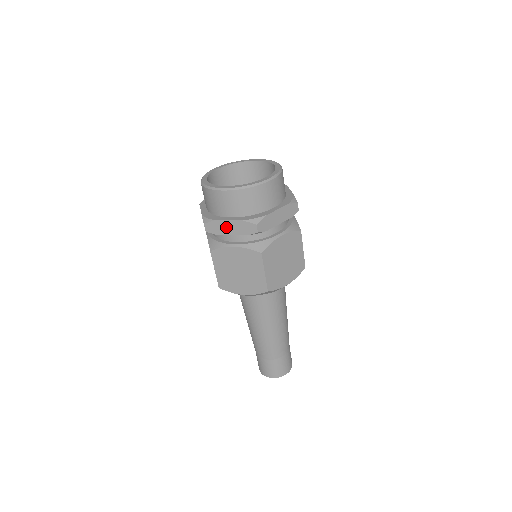
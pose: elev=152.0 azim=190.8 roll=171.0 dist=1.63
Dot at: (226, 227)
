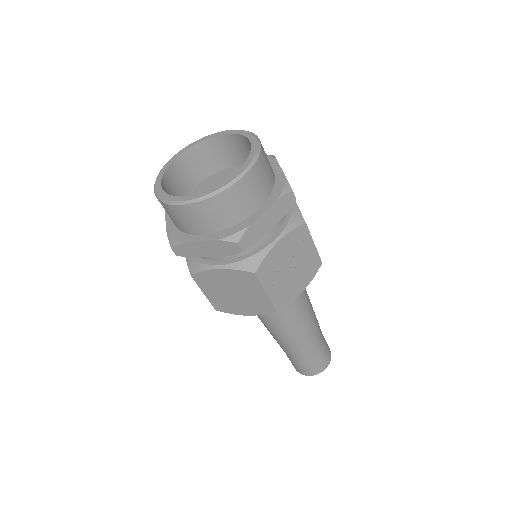
Dot at: occluded
